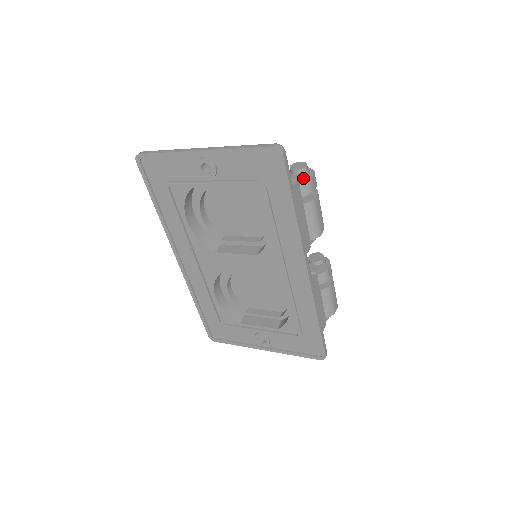
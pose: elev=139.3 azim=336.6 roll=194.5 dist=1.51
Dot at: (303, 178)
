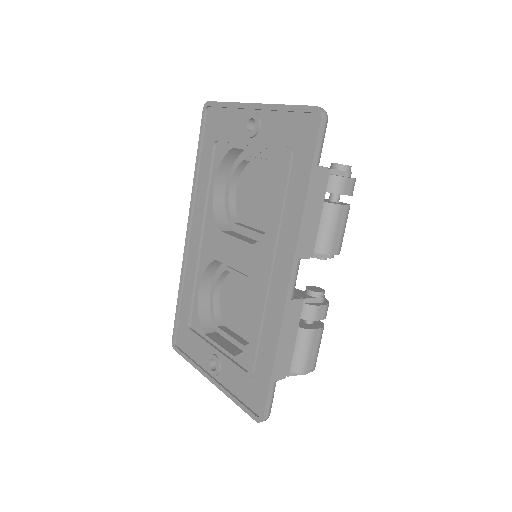
Dot at: (338, 173)
